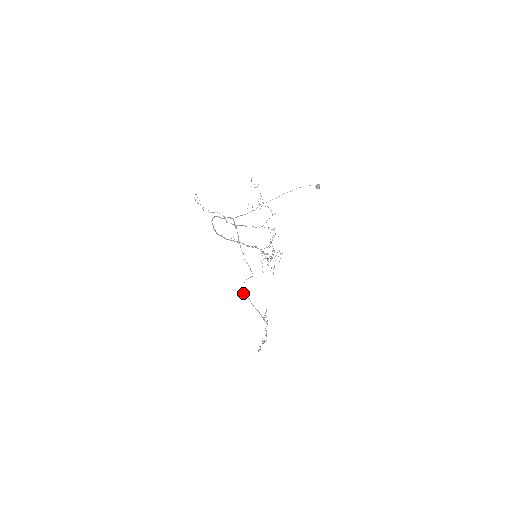
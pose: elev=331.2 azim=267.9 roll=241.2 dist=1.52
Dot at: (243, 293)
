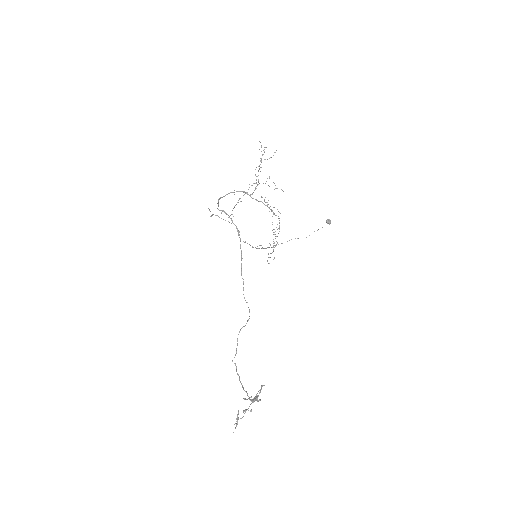
Dot at: occluded
